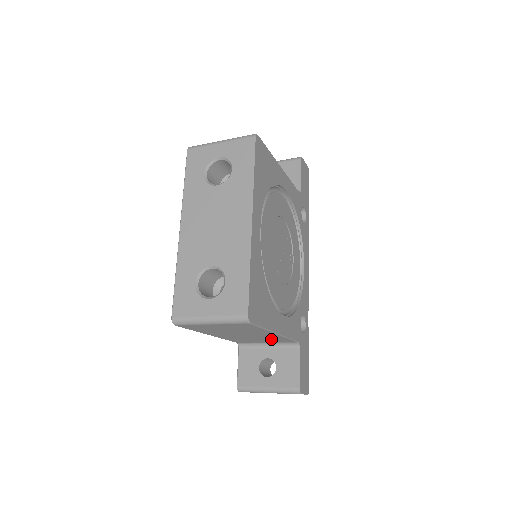
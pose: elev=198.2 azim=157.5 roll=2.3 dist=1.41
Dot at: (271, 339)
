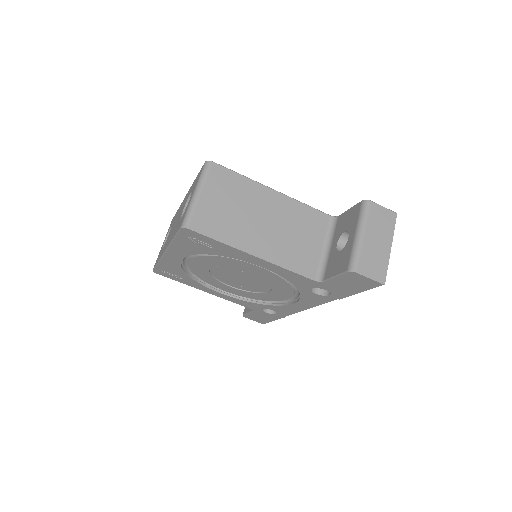
Dot at: (303, 223)
